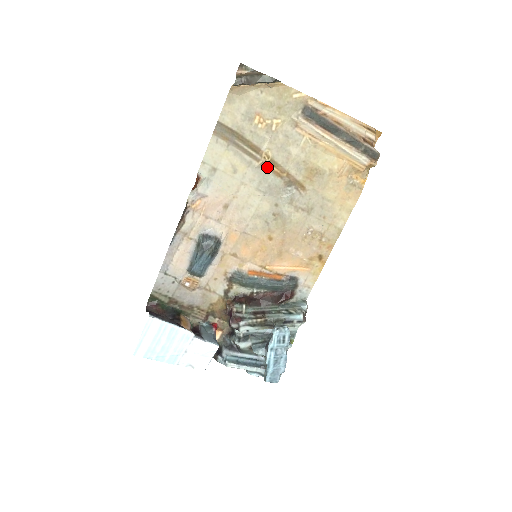
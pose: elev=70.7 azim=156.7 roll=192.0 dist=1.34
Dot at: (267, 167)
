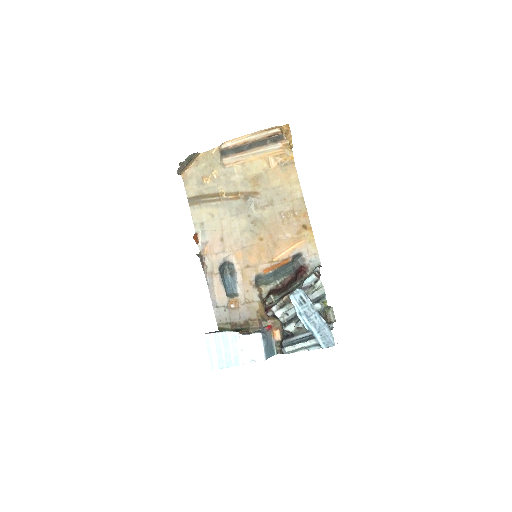
Dot at: (228, 199)
